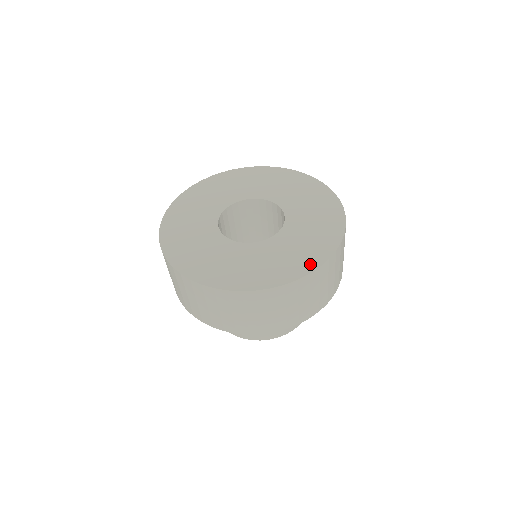
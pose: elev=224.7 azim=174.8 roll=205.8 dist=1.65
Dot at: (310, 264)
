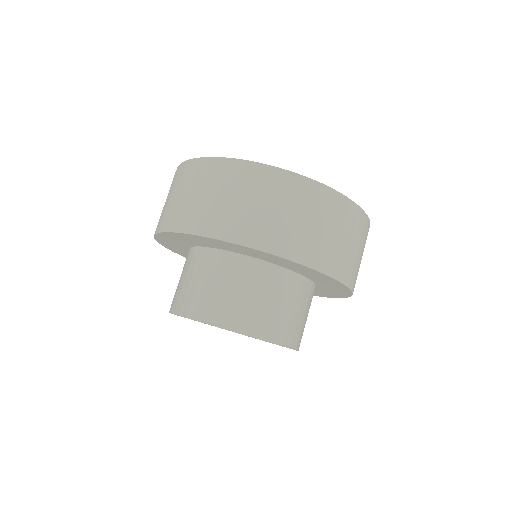
Dot at: occluded
